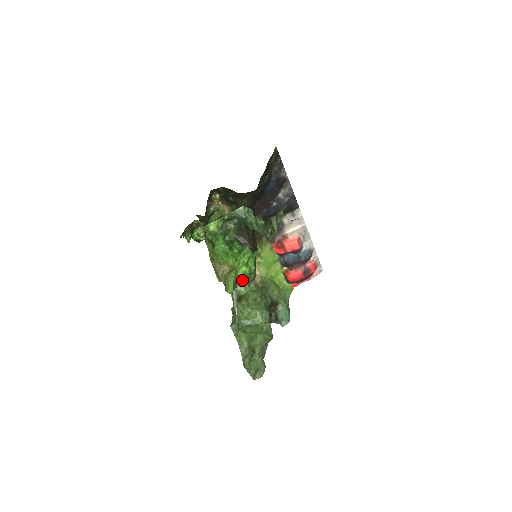
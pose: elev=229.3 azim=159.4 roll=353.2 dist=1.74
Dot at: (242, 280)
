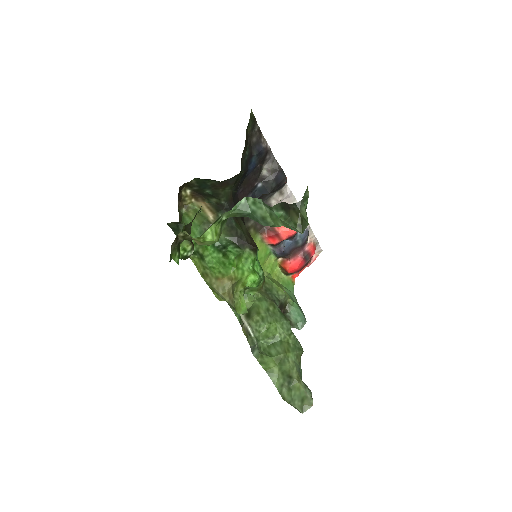
Dot at: (249, 291)
